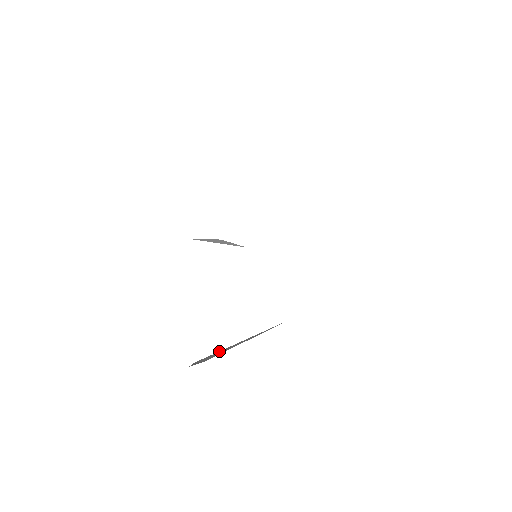
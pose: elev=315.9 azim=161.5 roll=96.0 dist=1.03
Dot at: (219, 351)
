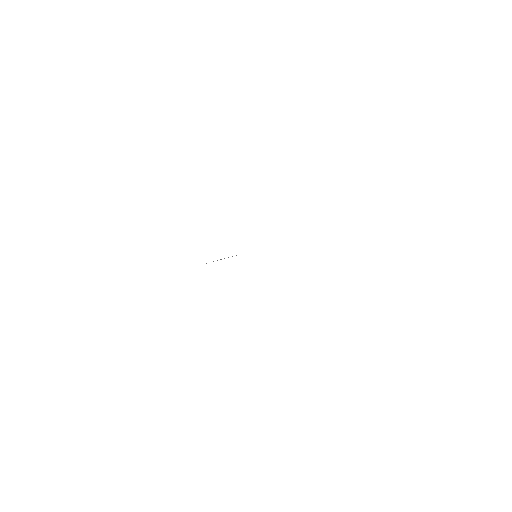
Dot at: occluded
